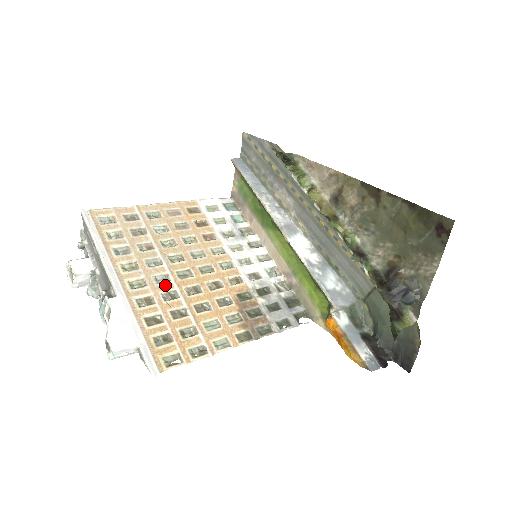
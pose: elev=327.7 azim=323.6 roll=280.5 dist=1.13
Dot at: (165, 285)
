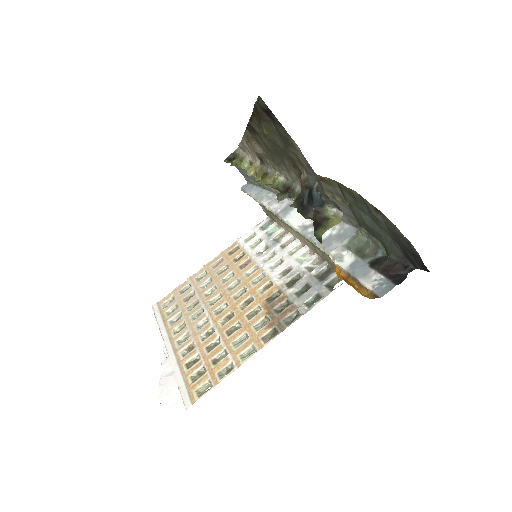
Dot at: (204, 328)
